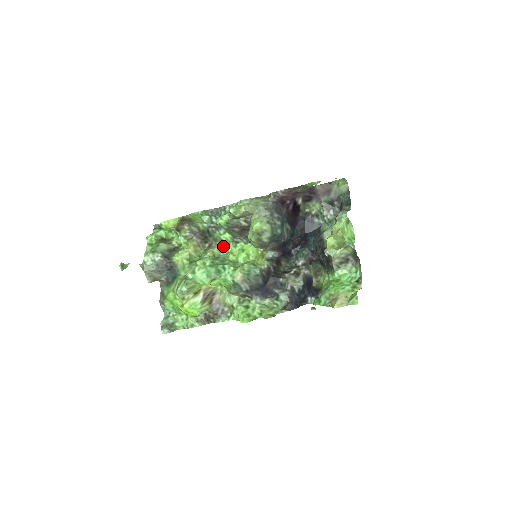
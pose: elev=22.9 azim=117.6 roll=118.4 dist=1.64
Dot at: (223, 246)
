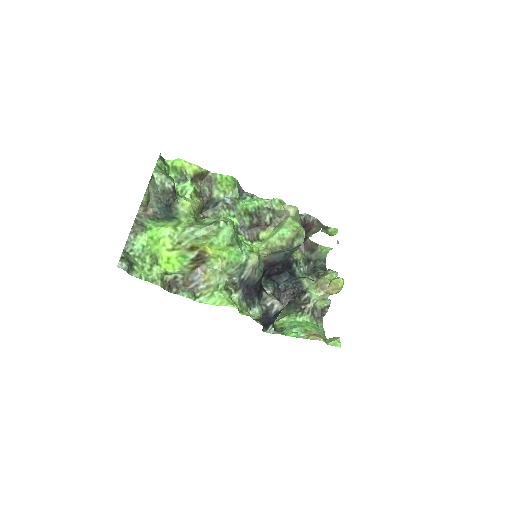
Dot at: occluded
